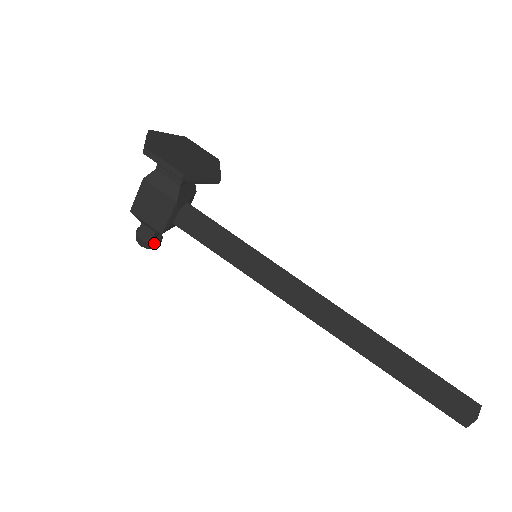
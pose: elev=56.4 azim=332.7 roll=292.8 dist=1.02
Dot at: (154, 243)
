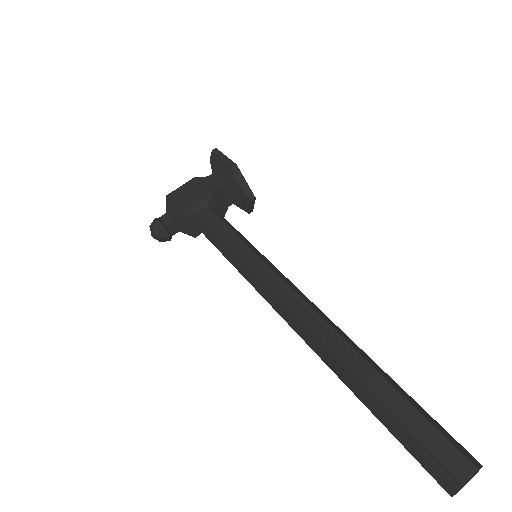
Dot at: (165, 230)
